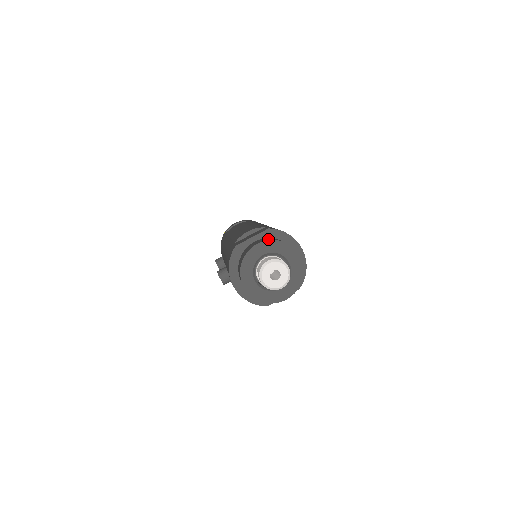
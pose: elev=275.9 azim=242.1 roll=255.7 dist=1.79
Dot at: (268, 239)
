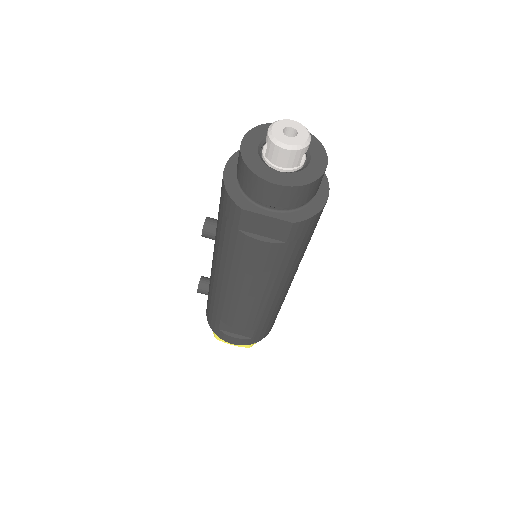
Dot at: occluded
